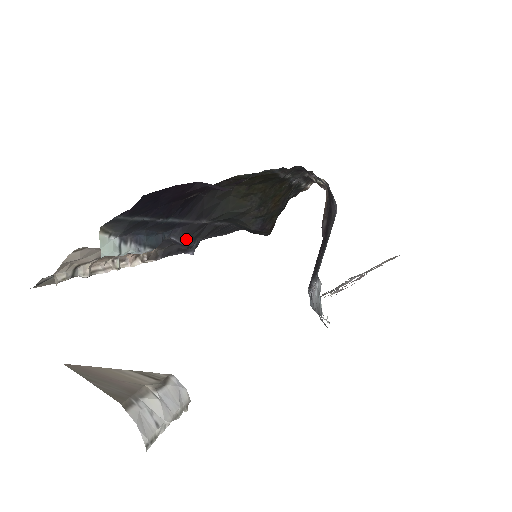
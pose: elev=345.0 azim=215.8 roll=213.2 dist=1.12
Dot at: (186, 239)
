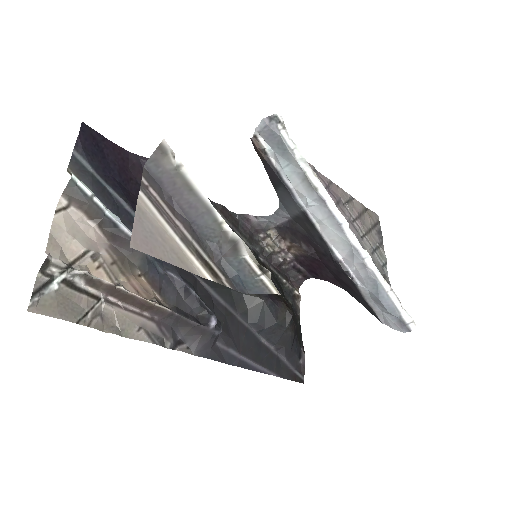
Dot at: (187, 283)
